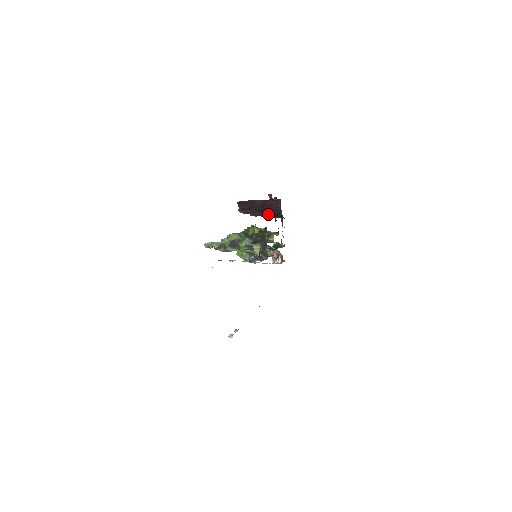
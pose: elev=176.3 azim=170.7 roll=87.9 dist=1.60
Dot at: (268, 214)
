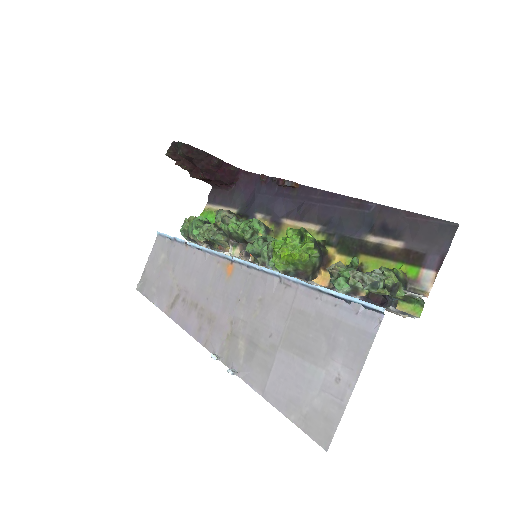
Dot at: (214, 179)
